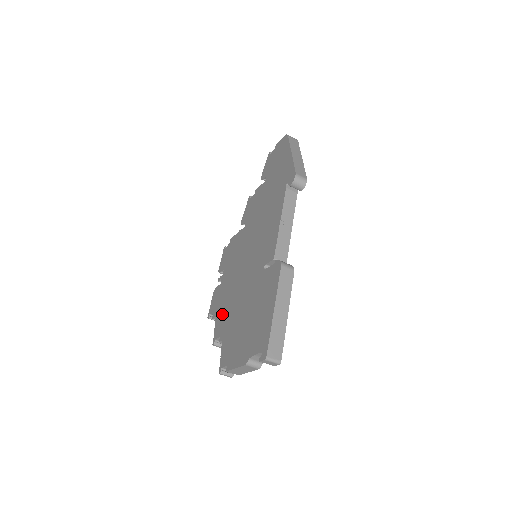
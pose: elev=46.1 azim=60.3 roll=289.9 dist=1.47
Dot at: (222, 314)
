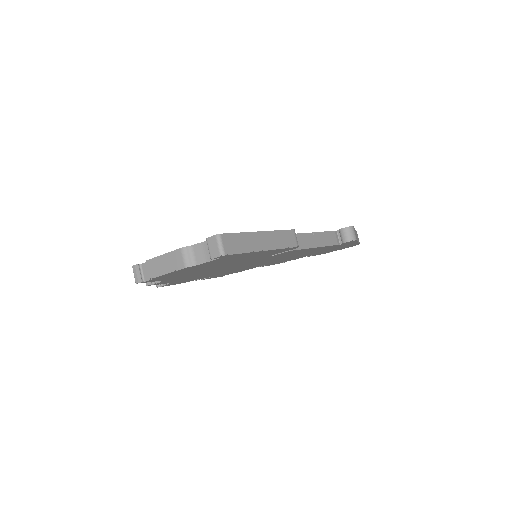
Dot at: occluded
